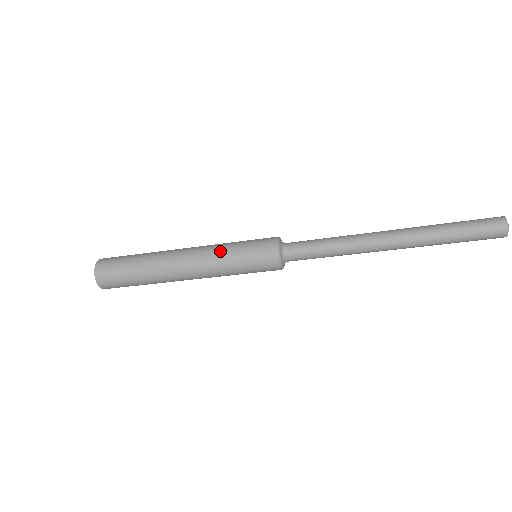
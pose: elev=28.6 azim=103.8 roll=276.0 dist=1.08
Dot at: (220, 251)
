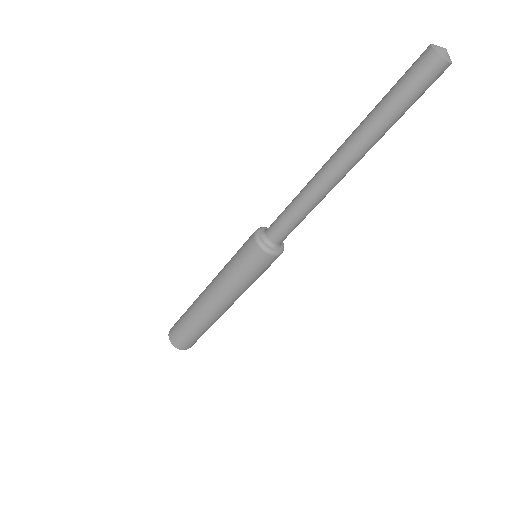
Dot at: (230, 281)
